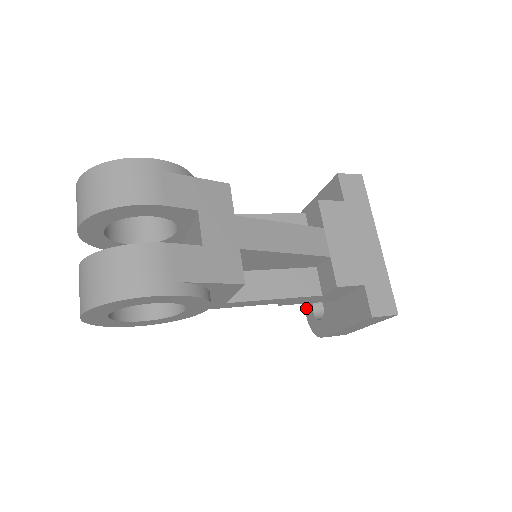
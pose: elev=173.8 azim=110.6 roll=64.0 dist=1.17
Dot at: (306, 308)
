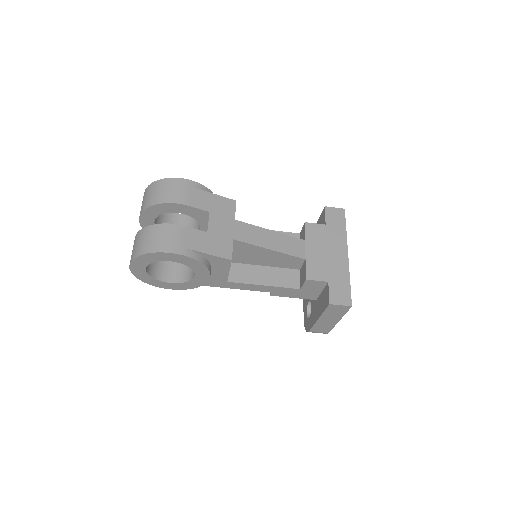
Dot at: (304, 312)
